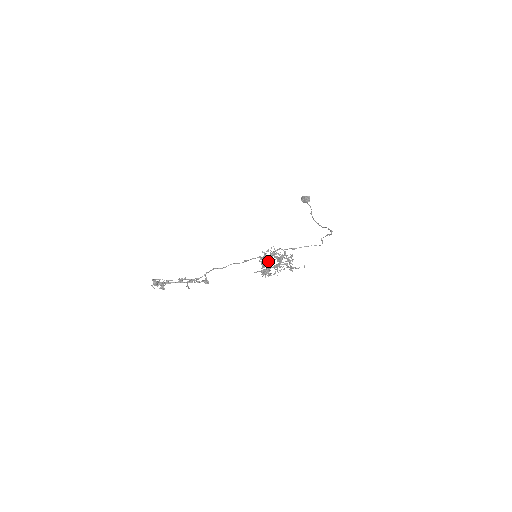
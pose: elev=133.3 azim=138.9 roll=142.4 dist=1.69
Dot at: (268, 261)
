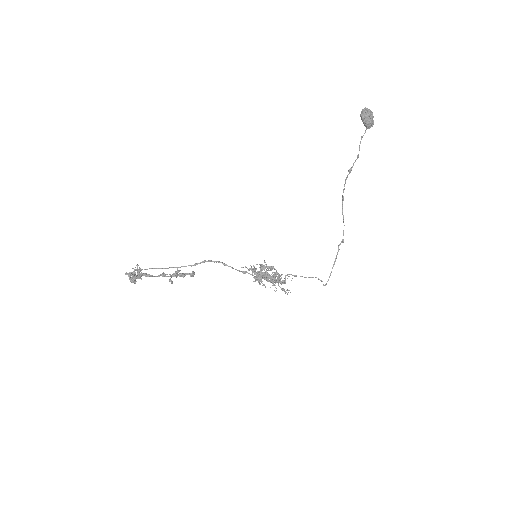
Dot at: occluded
